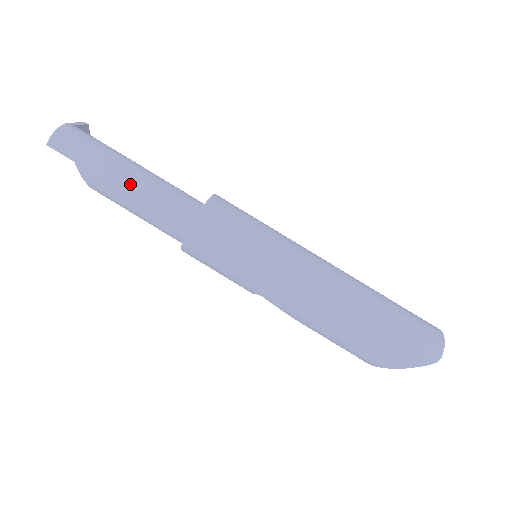
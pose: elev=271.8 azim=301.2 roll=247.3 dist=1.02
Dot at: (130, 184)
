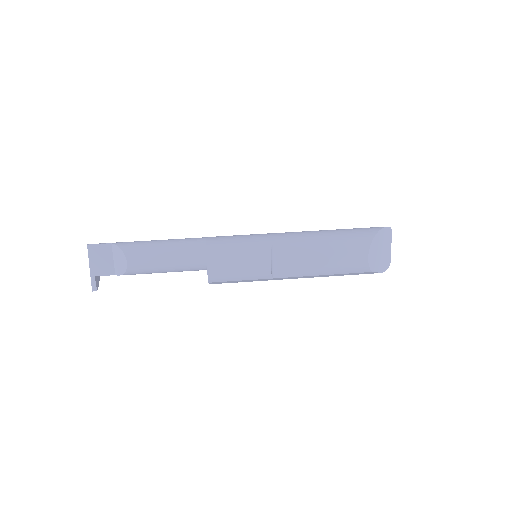
Dot at: occluded
